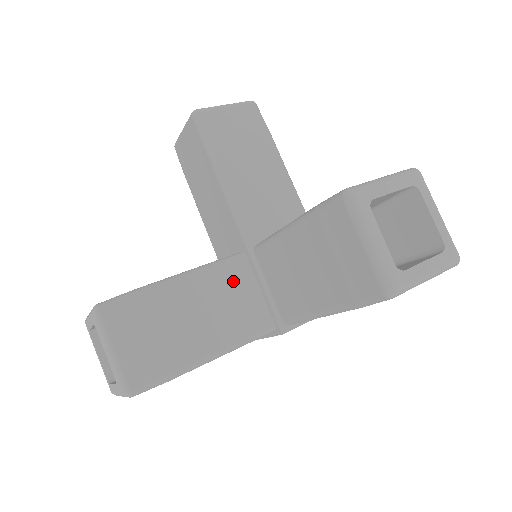
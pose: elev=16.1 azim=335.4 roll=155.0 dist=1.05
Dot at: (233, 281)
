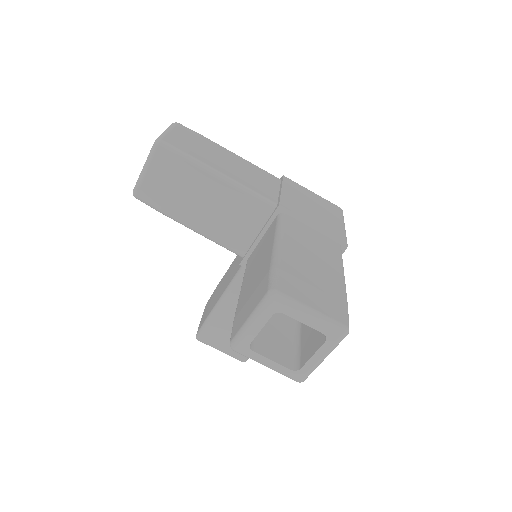
Dot at: occluded
